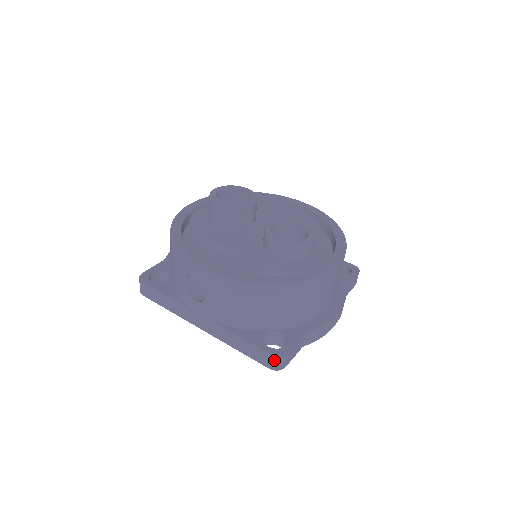
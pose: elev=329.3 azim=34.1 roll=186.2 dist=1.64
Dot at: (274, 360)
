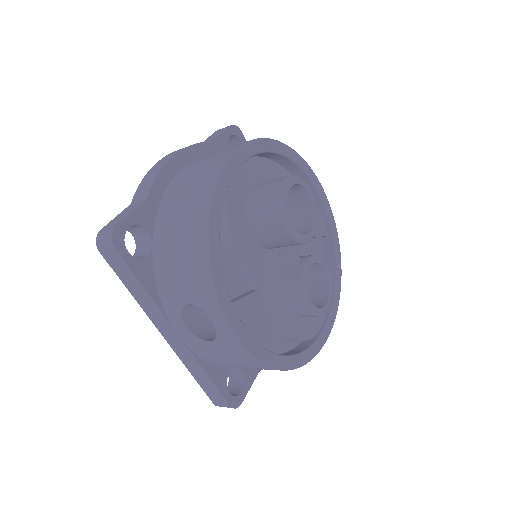
Dot at: (227, 407)
